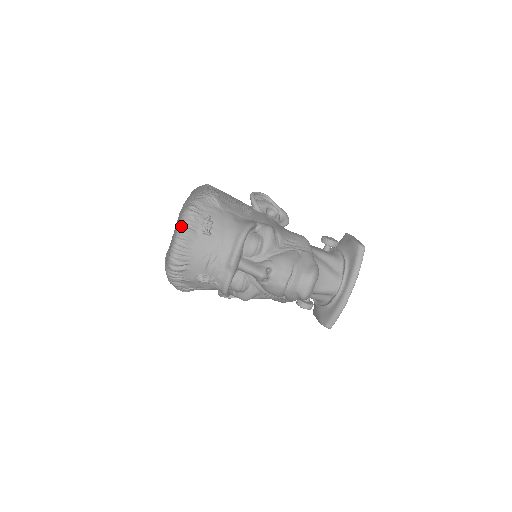
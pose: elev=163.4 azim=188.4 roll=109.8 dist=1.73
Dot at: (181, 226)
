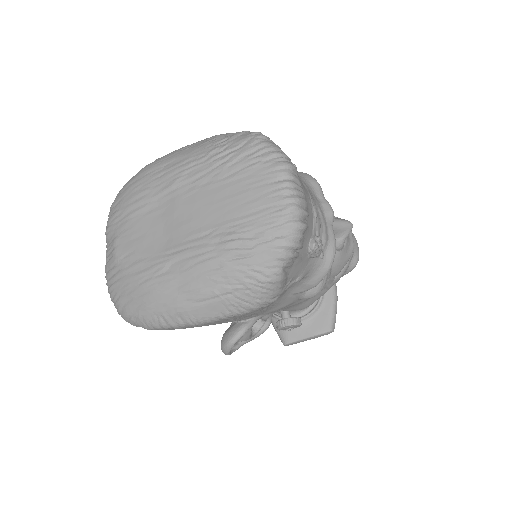
Dot at: (278, 152)
